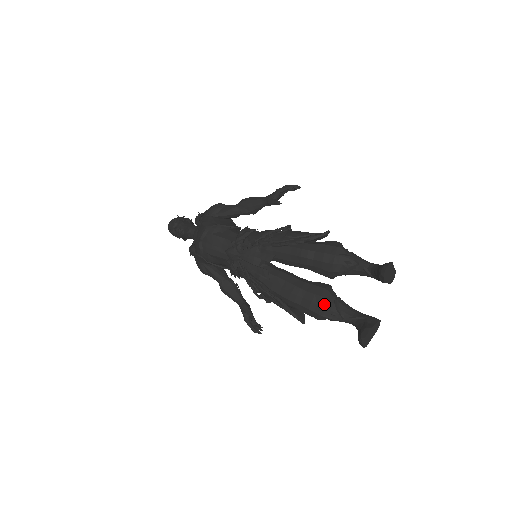
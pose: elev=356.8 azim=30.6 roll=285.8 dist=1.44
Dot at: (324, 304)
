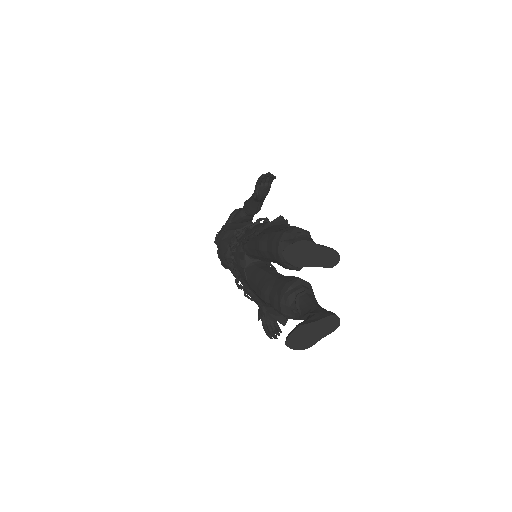
Dot at: (283, 300)
